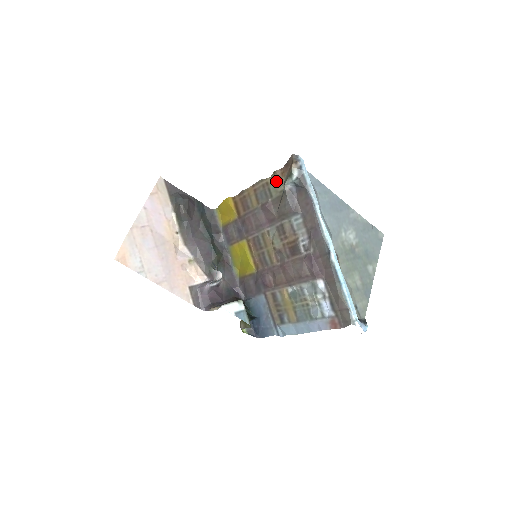
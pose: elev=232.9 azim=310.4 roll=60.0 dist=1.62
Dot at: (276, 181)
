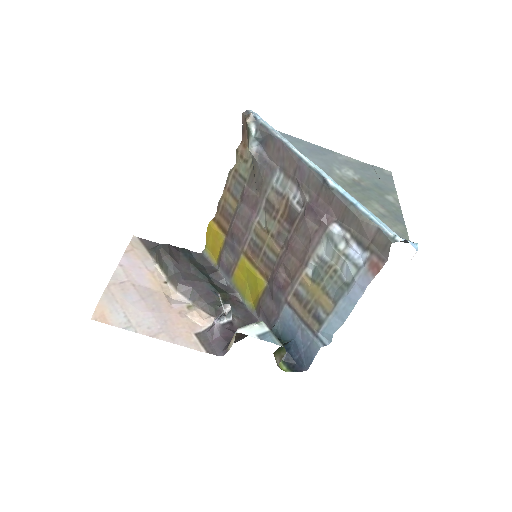
Dot at: (242, 160)
